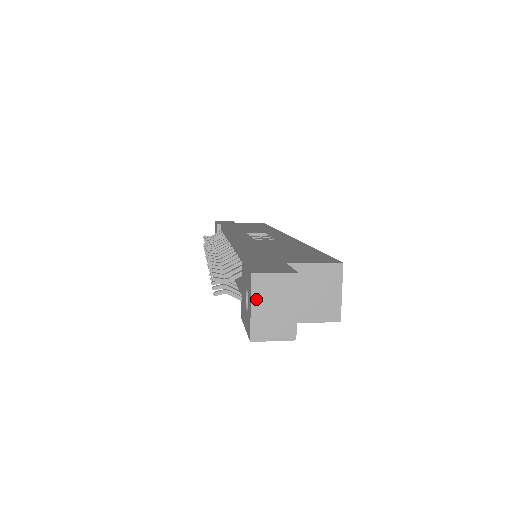
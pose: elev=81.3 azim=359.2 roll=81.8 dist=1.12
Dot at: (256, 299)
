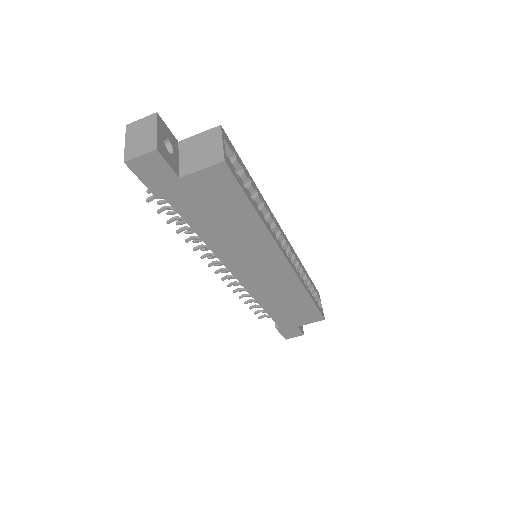
Dot at: (129, 137)
